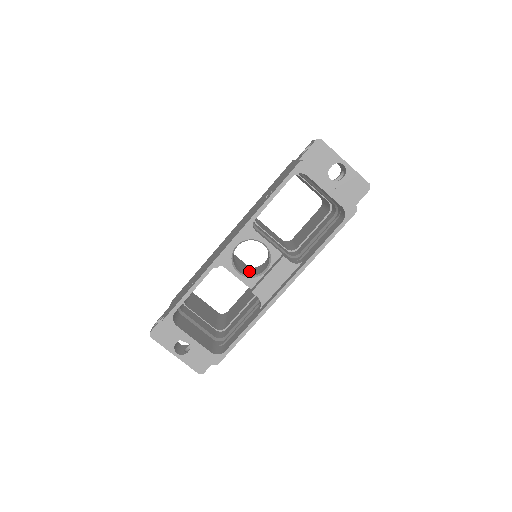
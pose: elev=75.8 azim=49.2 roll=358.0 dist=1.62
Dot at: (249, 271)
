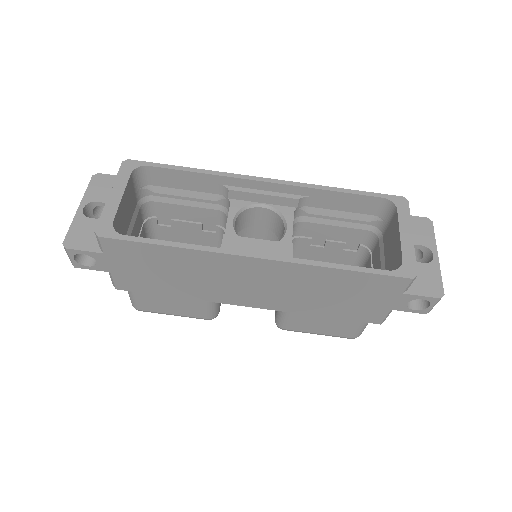
Dot at: occluded
